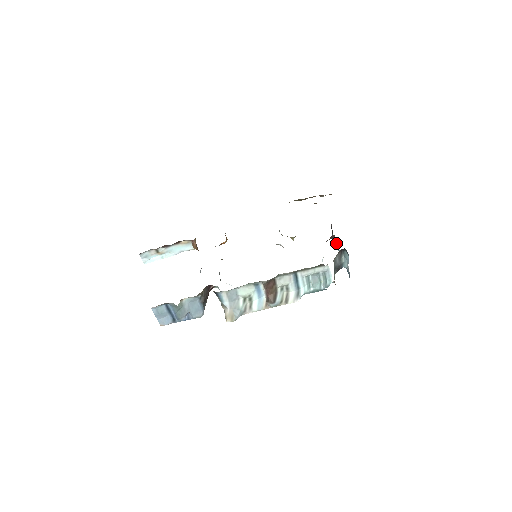
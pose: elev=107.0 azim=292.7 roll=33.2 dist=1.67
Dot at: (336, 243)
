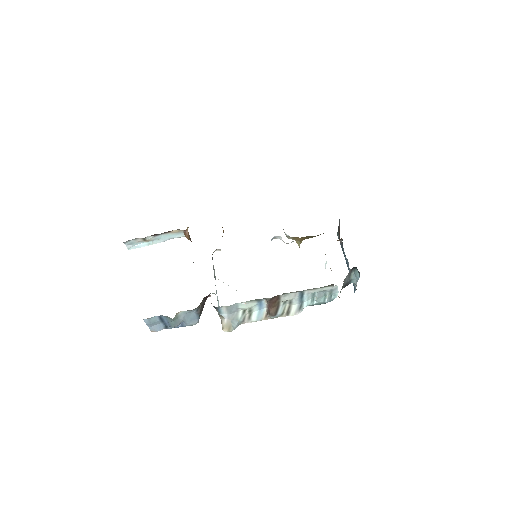
Dot at: (342, 245)
